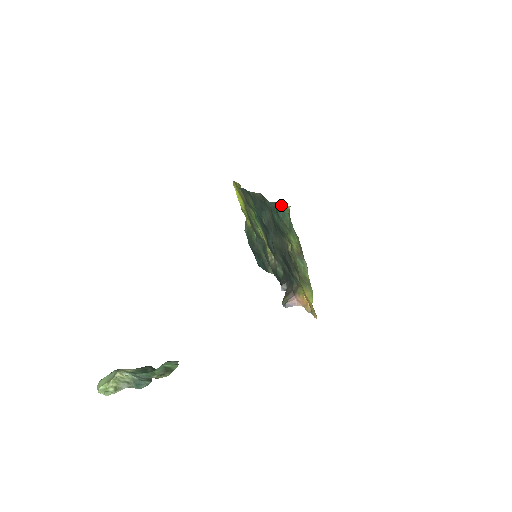
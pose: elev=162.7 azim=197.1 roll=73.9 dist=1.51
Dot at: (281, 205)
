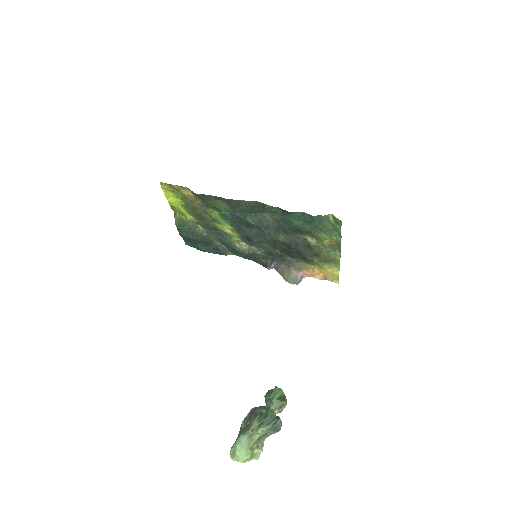
Dot at: (319, 215)
